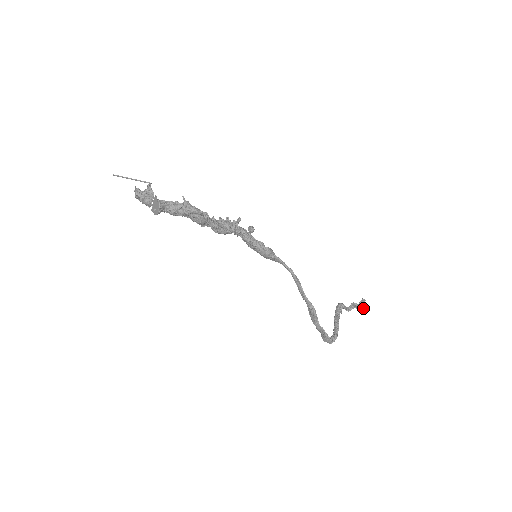
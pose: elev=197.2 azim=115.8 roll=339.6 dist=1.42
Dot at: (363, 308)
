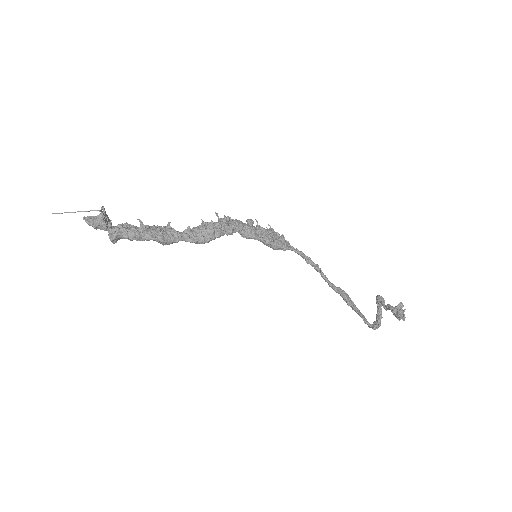
Dot at: (398, 316)
